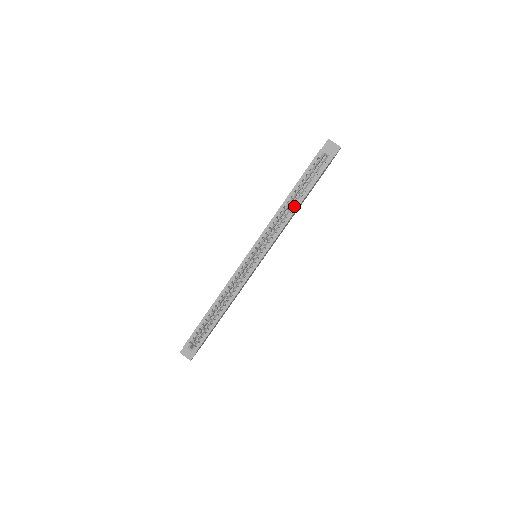
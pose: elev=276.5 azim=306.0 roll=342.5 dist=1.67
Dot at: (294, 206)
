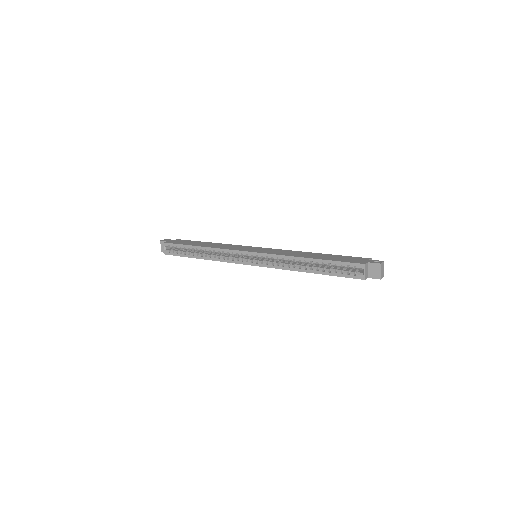
Dot at: (310, 265)
